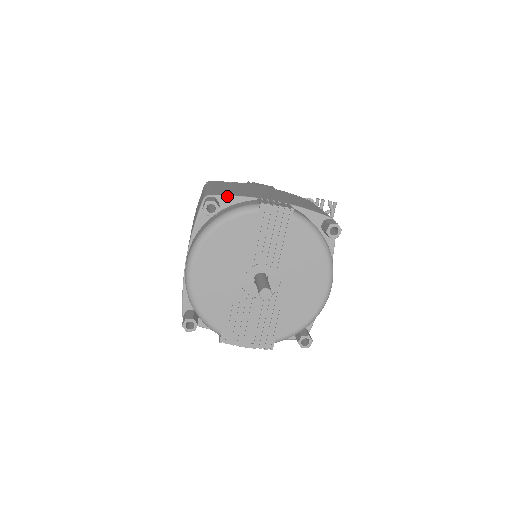
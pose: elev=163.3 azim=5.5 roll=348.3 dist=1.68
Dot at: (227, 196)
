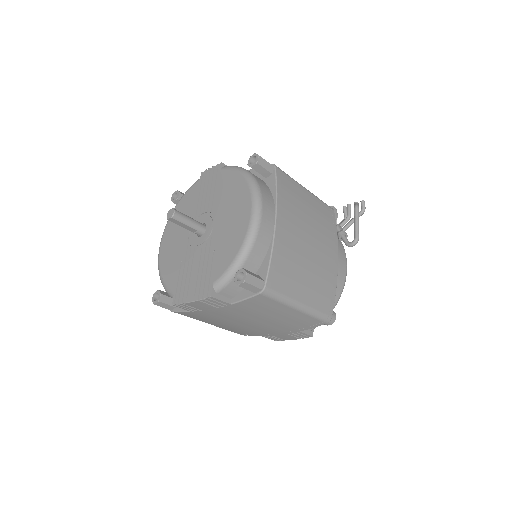
Dot at: occluded
